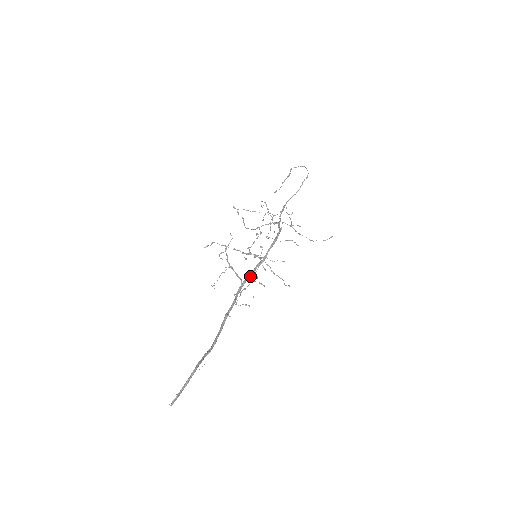
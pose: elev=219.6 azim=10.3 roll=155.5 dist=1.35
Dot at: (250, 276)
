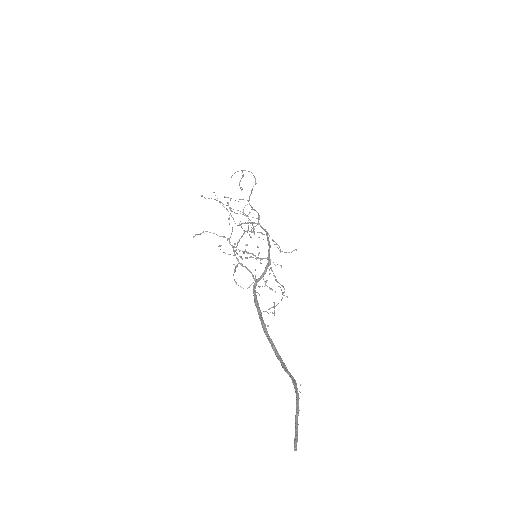
Dot at: (260, 279)
